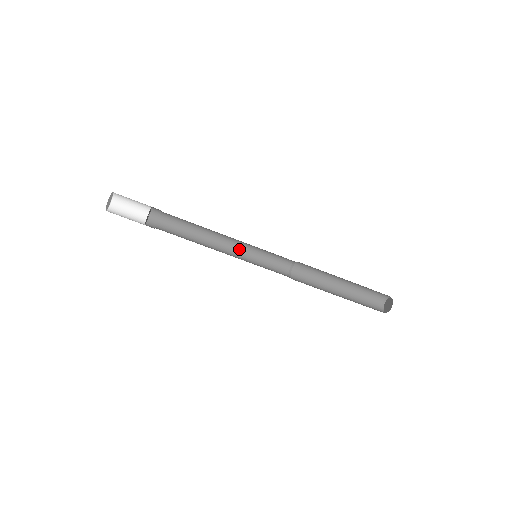
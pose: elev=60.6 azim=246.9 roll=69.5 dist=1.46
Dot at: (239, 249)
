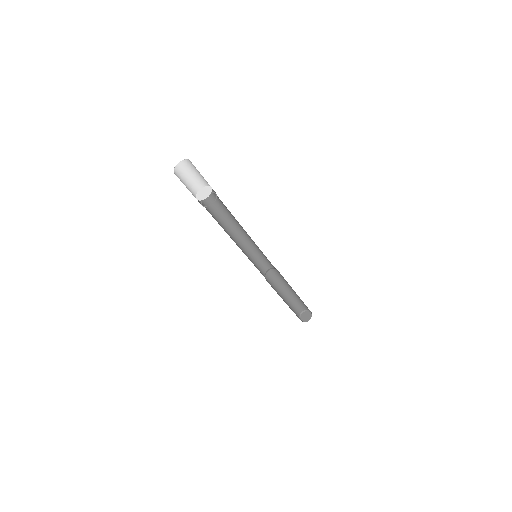
Dot at: (245, 244)
